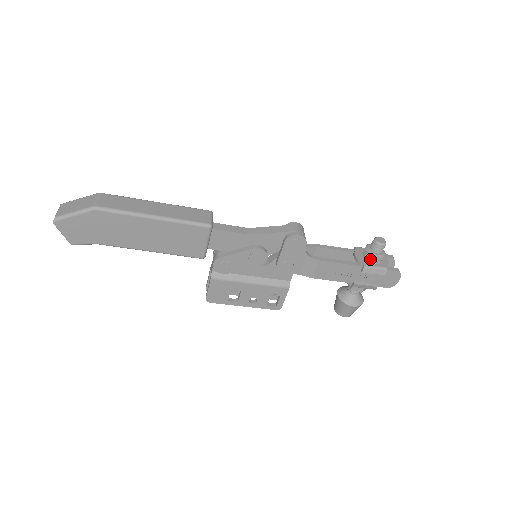
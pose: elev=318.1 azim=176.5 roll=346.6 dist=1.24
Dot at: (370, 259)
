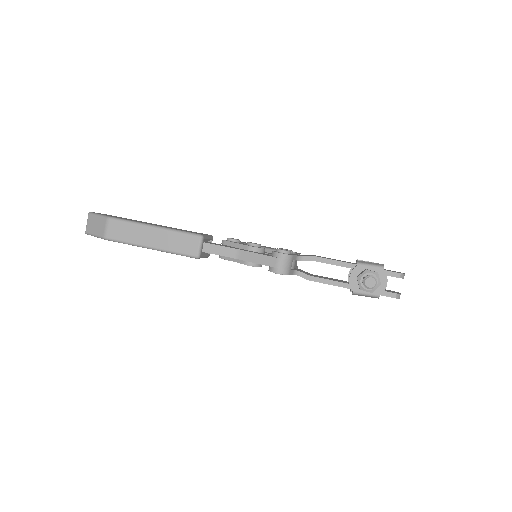
Dot at: (360, 289)
